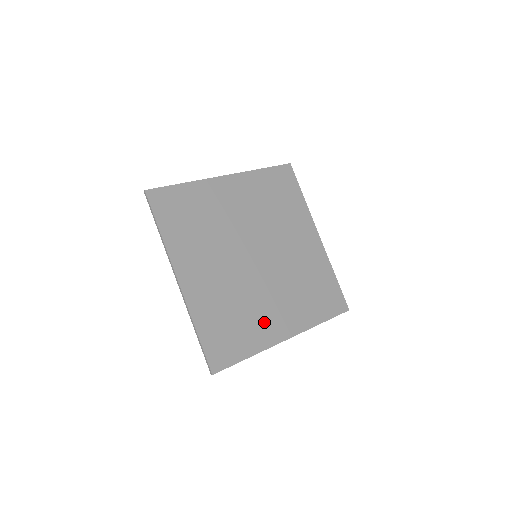
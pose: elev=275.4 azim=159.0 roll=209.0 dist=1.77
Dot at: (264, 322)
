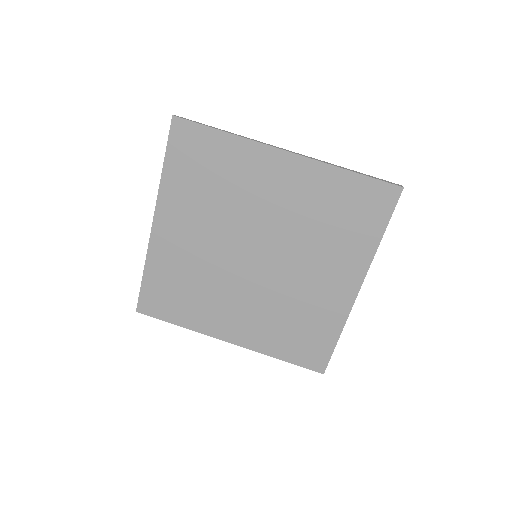
Dot at: (215, 313)
